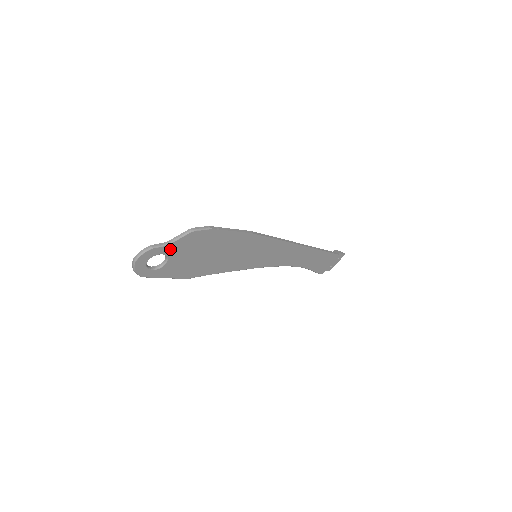
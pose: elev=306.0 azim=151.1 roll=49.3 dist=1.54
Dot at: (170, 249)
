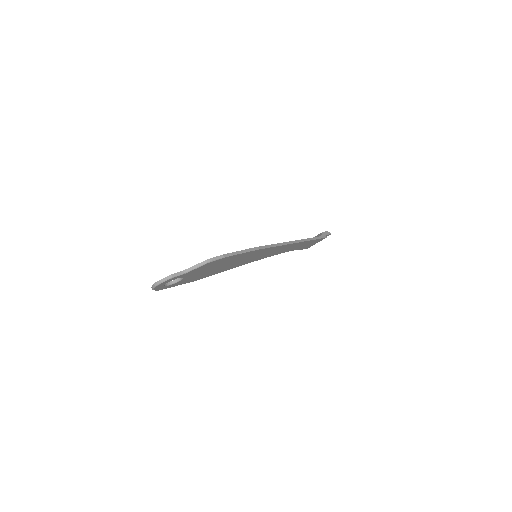
Dot at: (187, 274)
